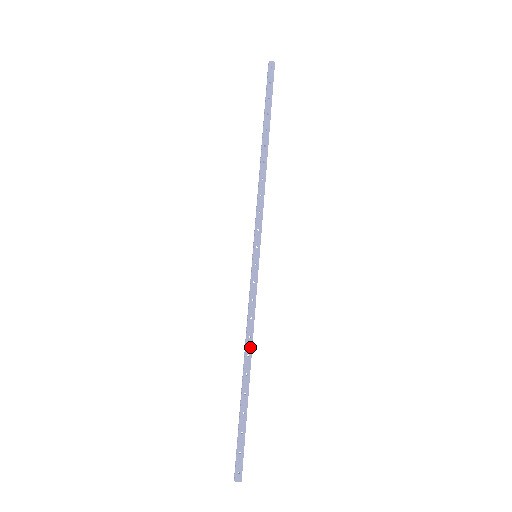
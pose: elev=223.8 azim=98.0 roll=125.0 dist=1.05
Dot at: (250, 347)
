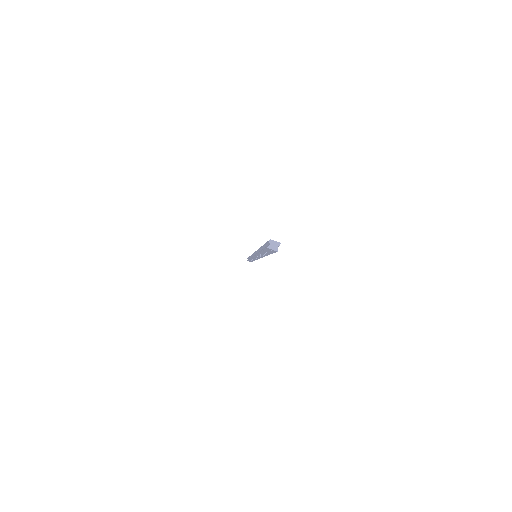
Dot at: occluded
